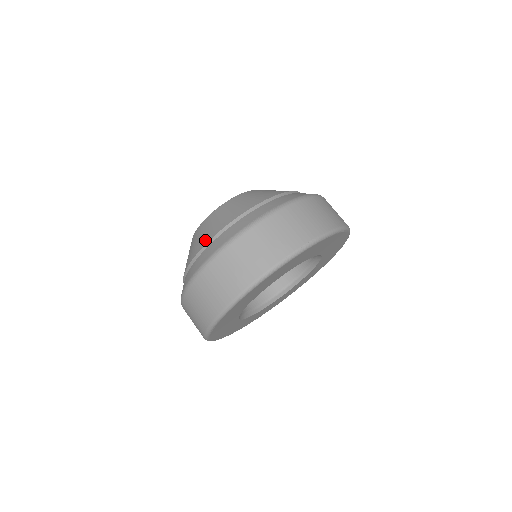
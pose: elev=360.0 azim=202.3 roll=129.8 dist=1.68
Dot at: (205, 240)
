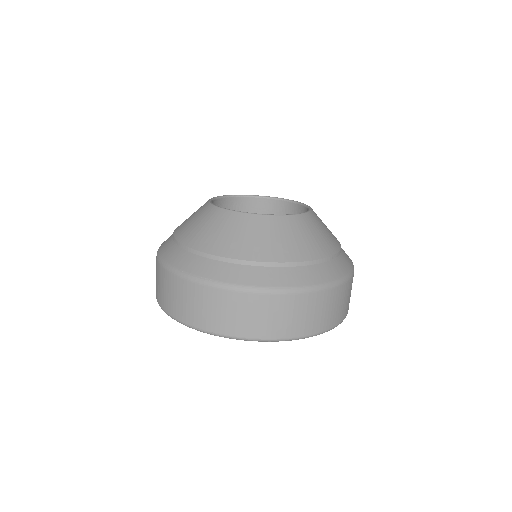
Dot at: (179, 231)
